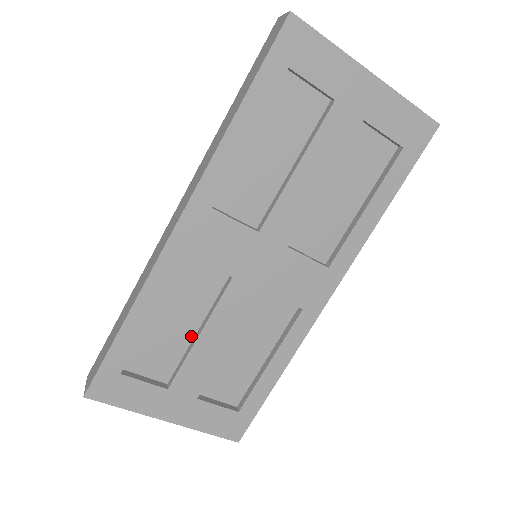
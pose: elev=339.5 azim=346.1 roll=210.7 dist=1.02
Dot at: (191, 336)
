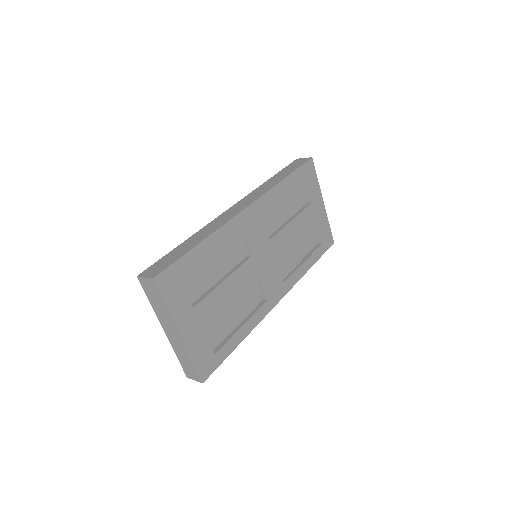
Dot at: (216, 281)
